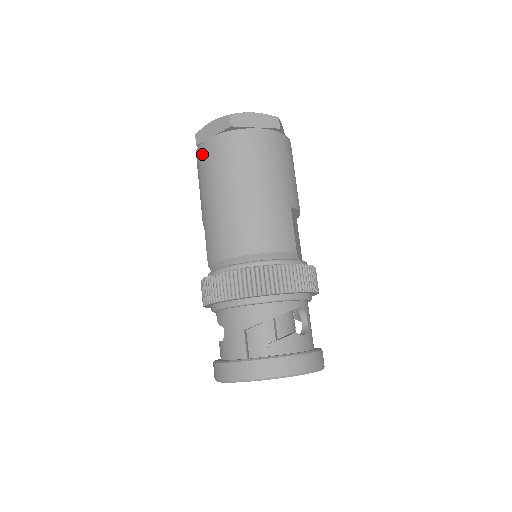
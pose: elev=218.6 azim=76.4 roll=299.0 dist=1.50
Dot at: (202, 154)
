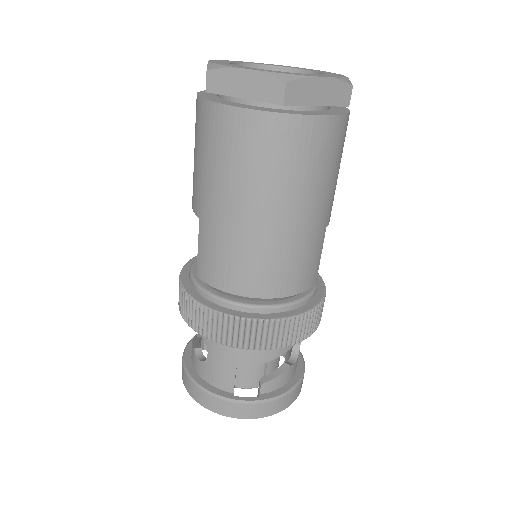
Dot at: (218, 123)
